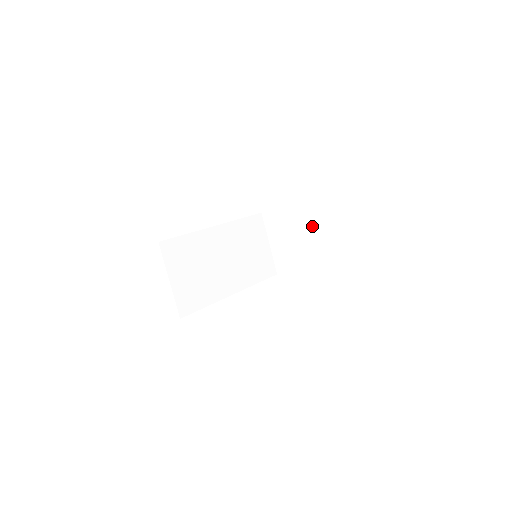
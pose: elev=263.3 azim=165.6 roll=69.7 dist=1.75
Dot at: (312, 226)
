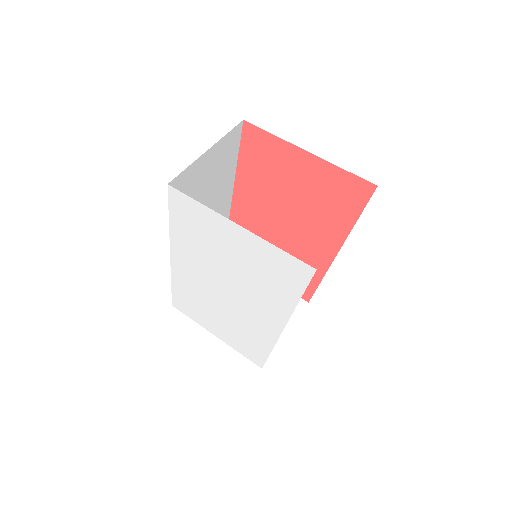
Dot at: occluded
